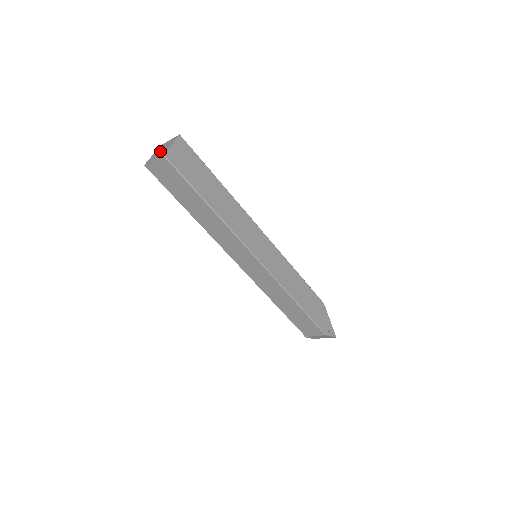
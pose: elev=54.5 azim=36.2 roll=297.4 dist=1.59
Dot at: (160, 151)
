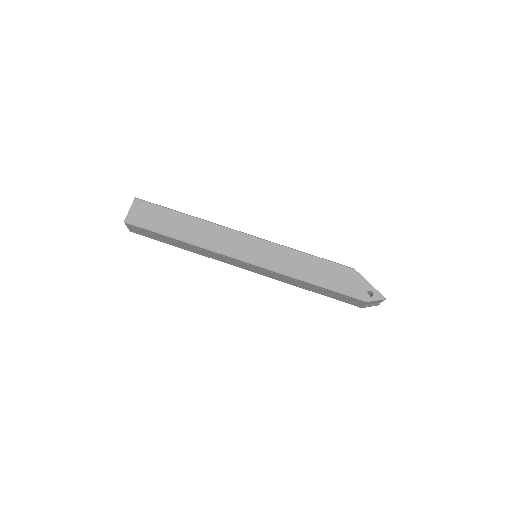
Dot at: occluded
